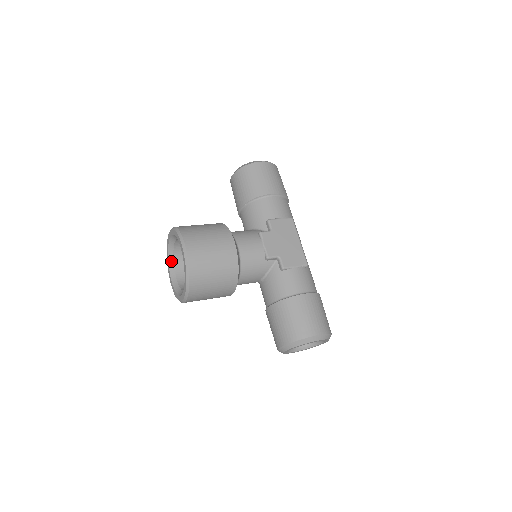
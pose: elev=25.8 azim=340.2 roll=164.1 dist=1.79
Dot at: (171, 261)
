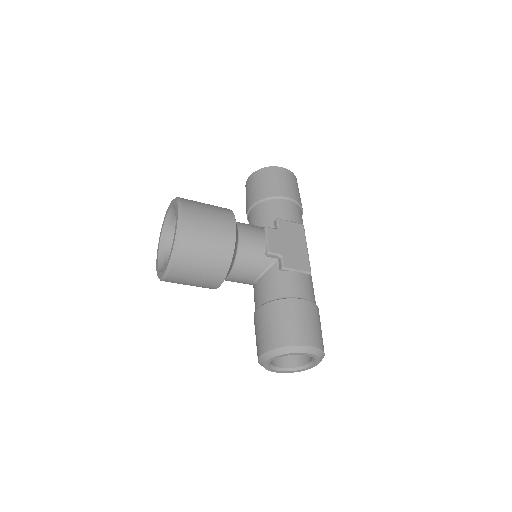
Dot at: (163, 240)
